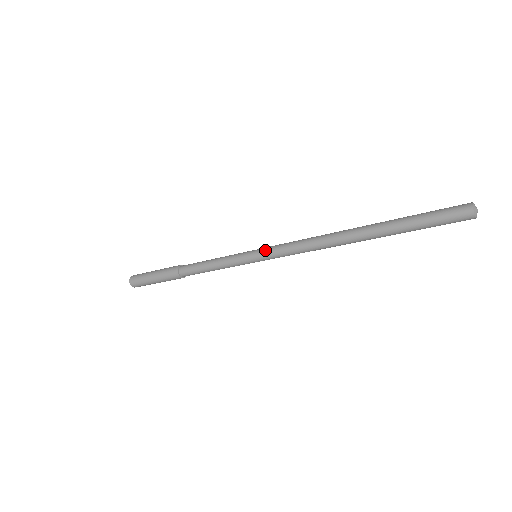
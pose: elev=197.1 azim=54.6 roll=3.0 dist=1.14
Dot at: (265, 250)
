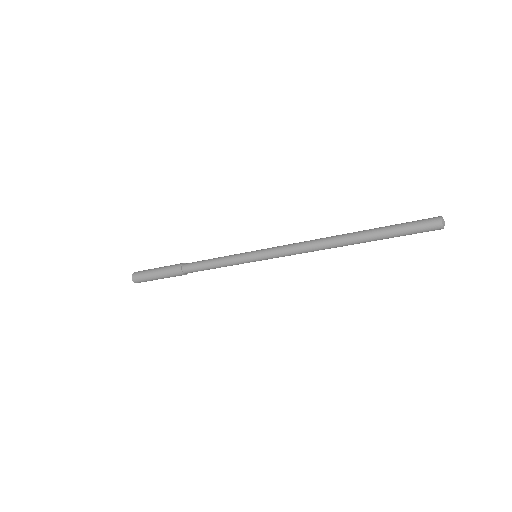
Dot at: (267, 248)
